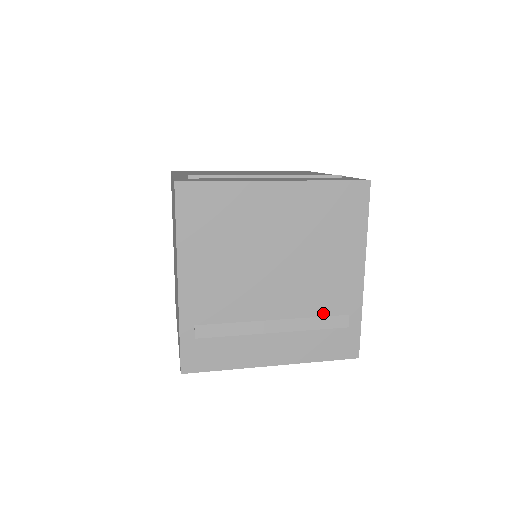
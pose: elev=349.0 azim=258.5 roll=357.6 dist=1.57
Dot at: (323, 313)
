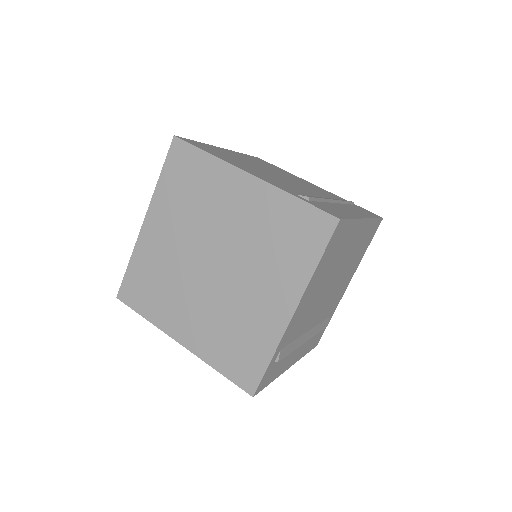
Dot at: (325, 318)
